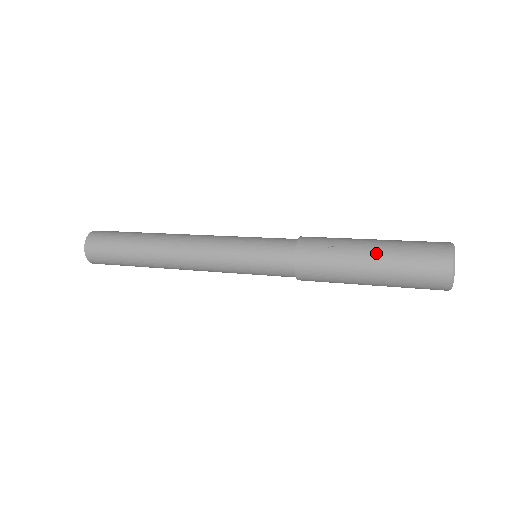
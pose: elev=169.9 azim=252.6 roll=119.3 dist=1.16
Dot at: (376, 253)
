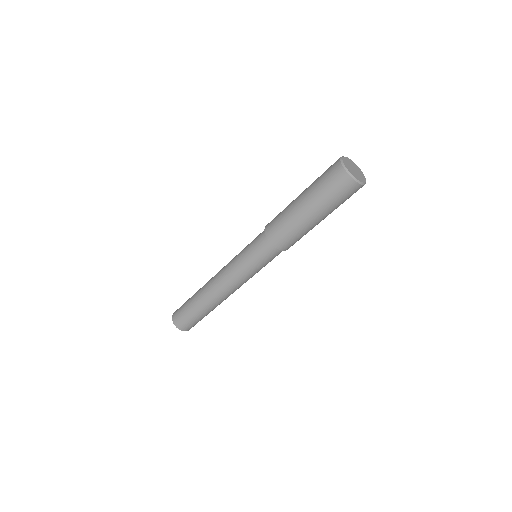
Dot at: occluded
